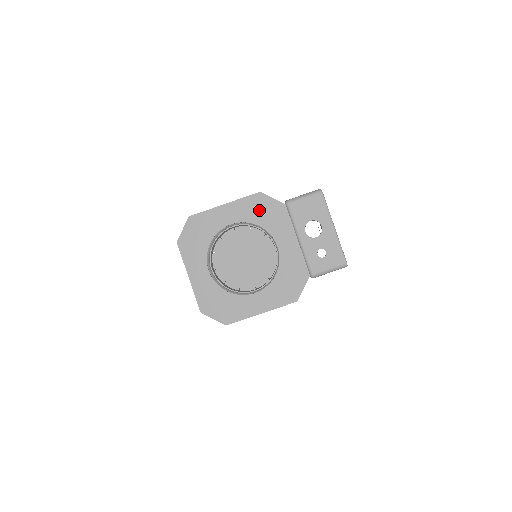
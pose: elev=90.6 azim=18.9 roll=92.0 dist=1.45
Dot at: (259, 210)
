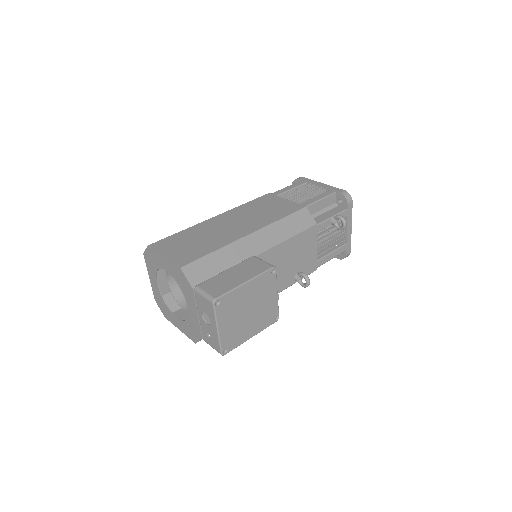
Dot at: (180, 278)
